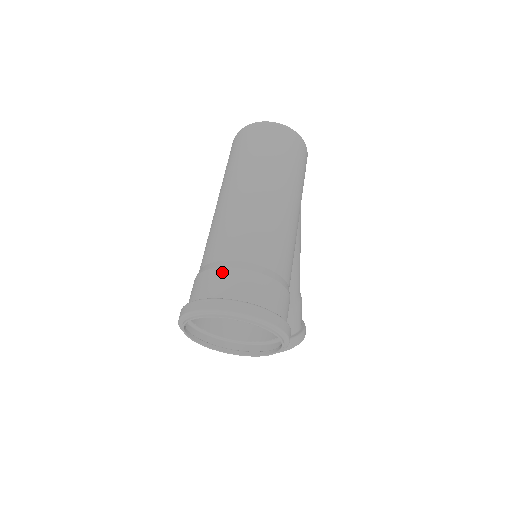
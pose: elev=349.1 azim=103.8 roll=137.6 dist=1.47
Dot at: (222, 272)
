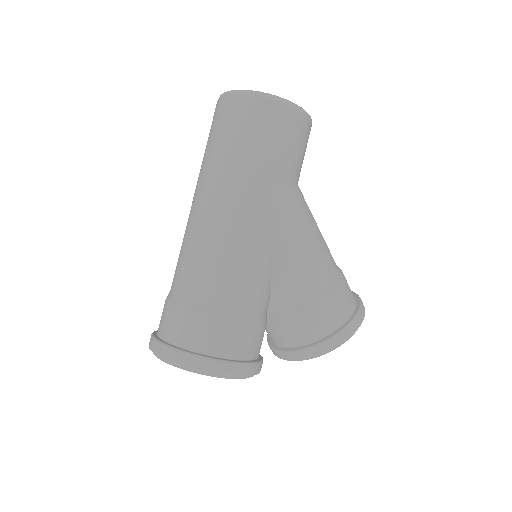
Dot at: (164, 305)
